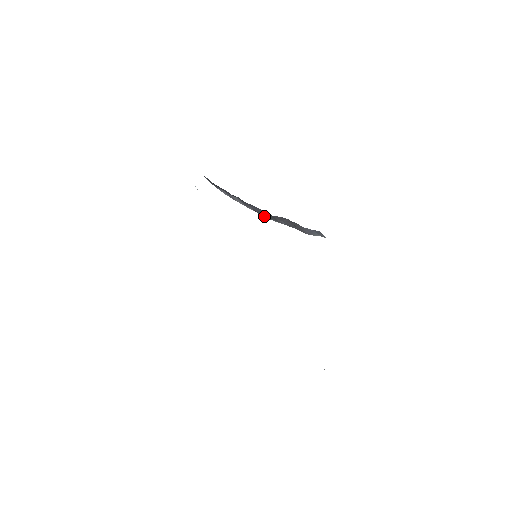
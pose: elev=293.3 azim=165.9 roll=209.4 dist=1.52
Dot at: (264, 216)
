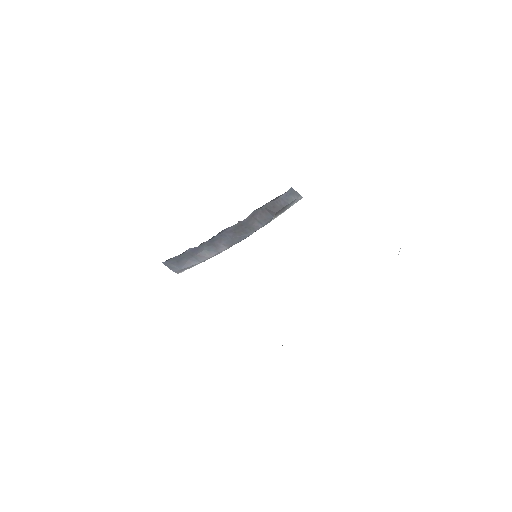
Dot at: (239, 241)
